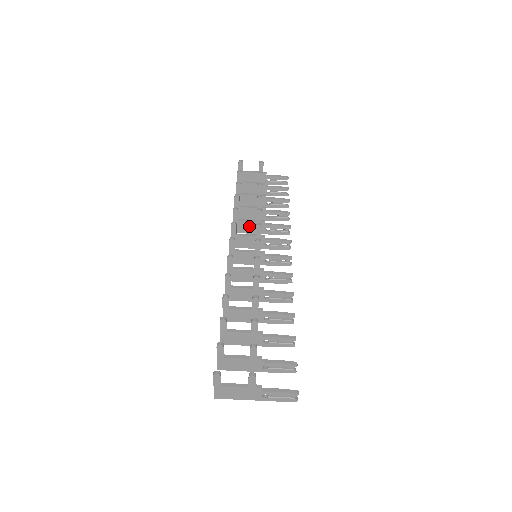
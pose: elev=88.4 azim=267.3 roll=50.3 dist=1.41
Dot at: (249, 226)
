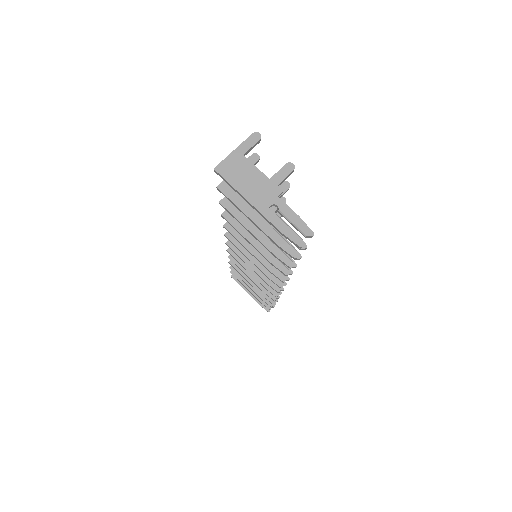
Dot at: occluded
